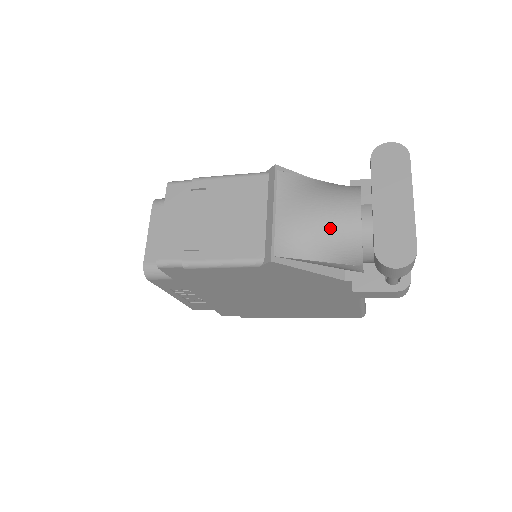
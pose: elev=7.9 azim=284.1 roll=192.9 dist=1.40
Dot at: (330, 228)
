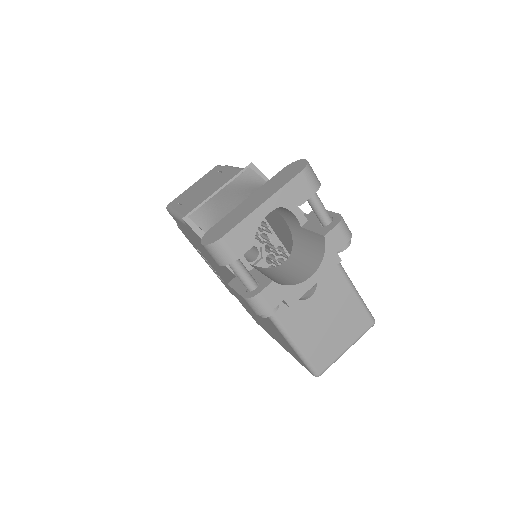
Dot at: (227, 213)
